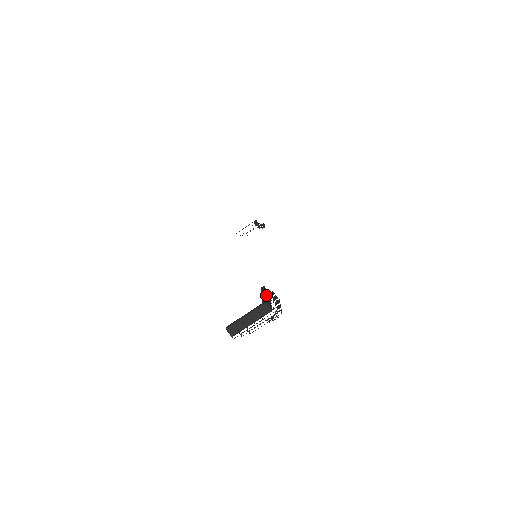
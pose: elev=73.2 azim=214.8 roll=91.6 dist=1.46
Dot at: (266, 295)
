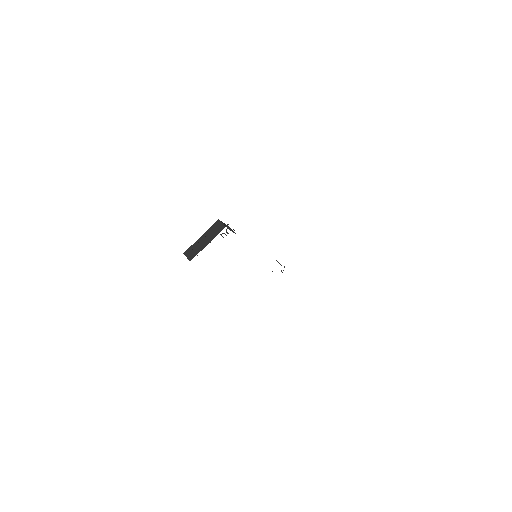
Dot at: occluded
